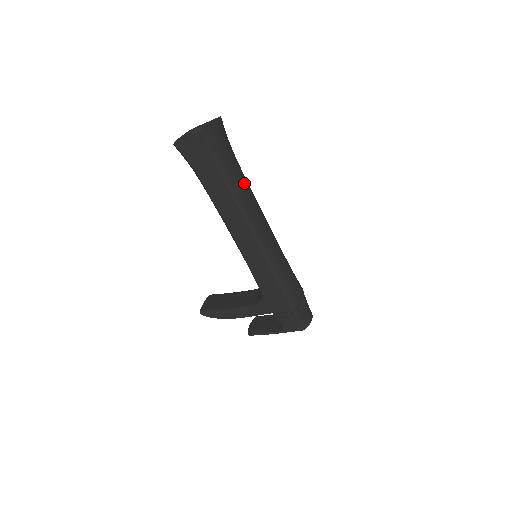
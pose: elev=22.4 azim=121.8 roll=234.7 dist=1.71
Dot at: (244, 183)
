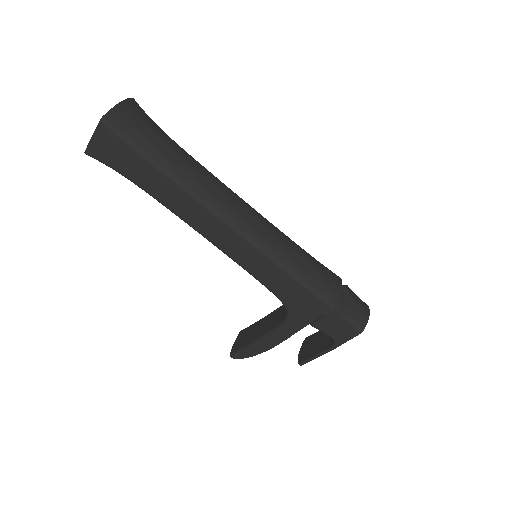
Dot at: (191, 165)
